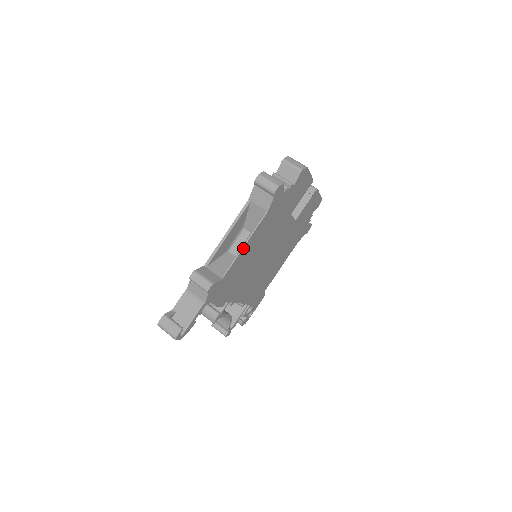
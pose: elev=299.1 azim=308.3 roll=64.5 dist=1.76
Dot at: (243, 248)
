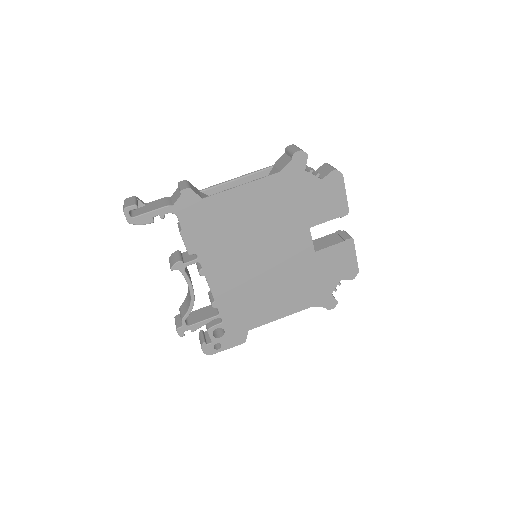
Dot at: (239, 187)
